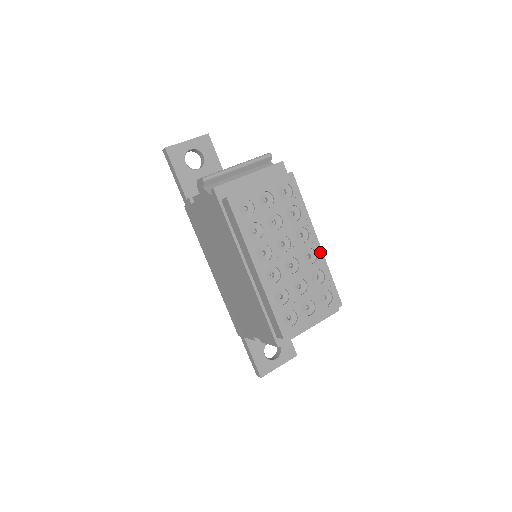
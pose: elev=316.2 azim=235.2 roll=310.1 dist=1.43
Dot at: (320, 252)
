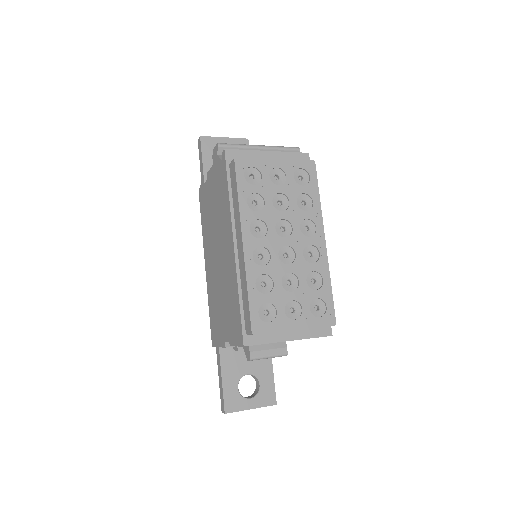
Dot at: (324, 254)
